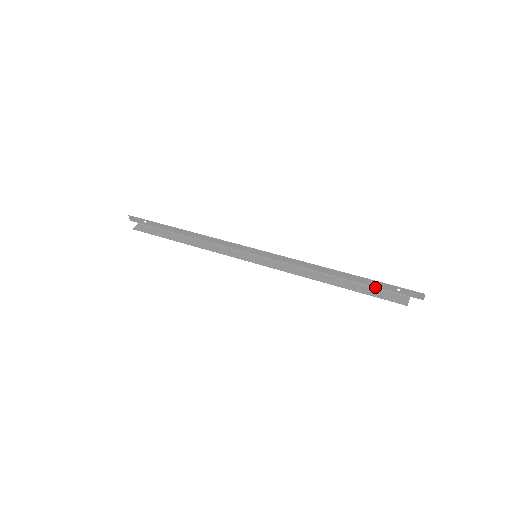
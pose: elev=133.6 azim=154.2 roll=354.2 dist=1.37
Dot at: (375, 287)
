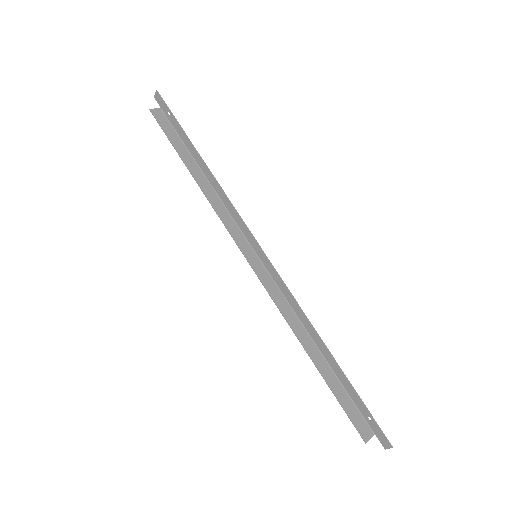
Dot at: (349, 394)
